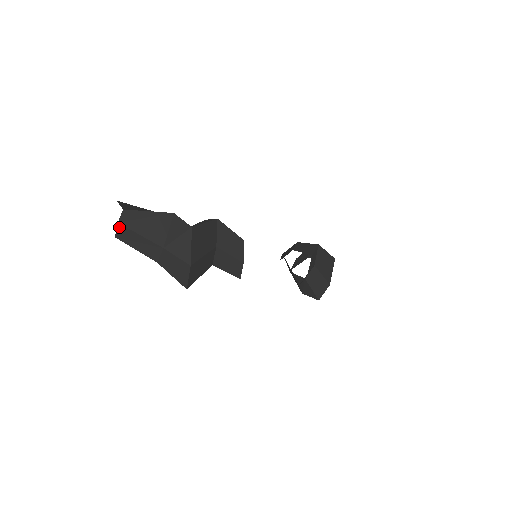
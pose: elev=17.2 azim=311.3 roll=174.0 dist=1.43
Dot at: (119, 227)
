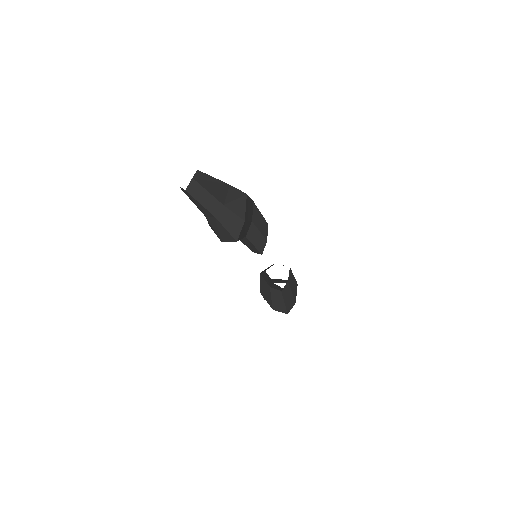
Dot at: (192, 182)
